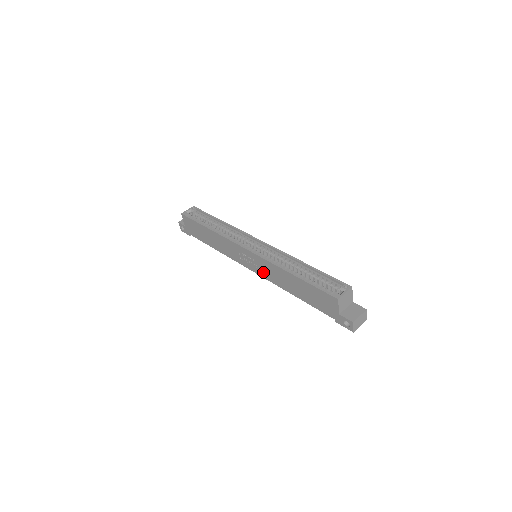
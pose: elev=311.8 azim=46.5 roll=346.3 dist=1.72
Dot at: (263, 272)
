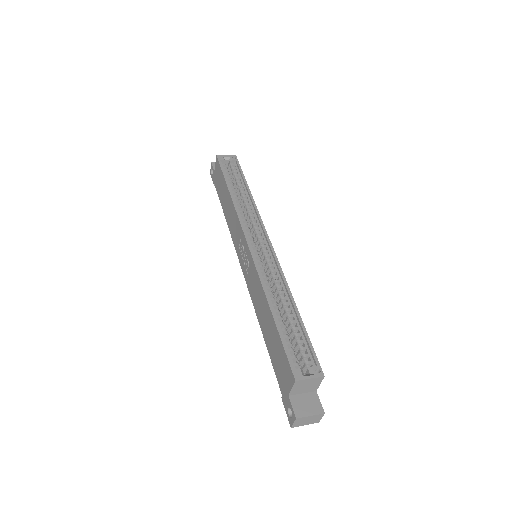
Dot at: (249, 280)
